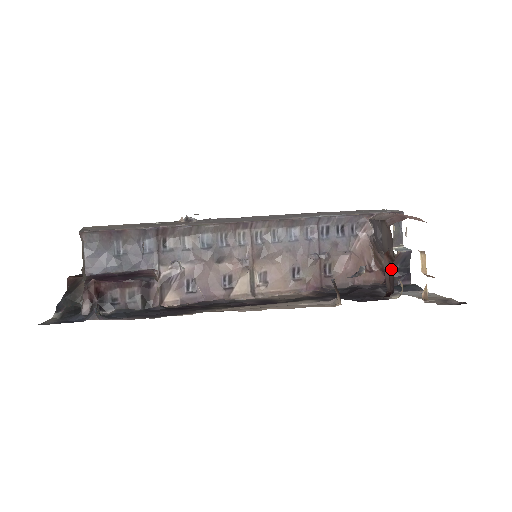
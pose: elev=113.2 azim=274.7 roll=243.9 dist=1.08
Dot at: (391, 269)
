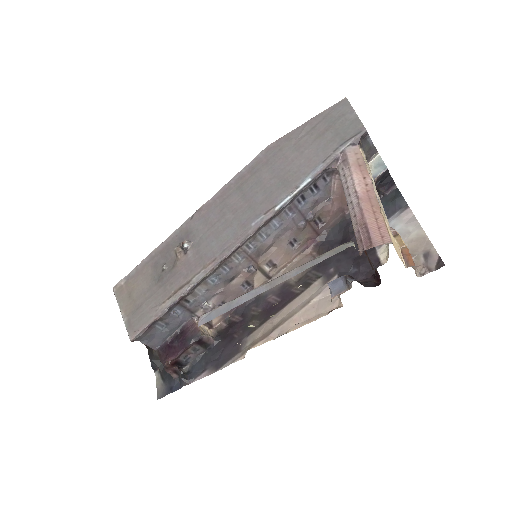
Dot at: occluded
